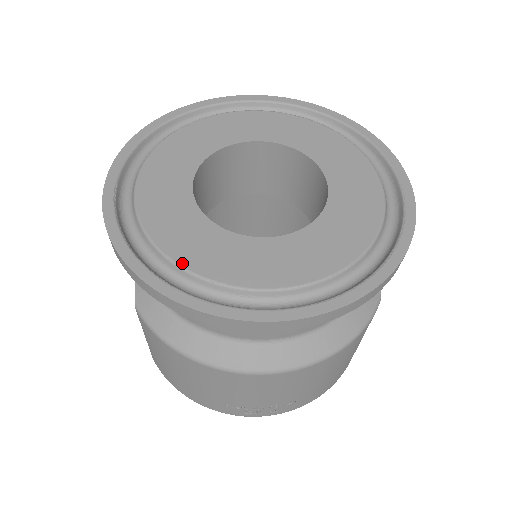
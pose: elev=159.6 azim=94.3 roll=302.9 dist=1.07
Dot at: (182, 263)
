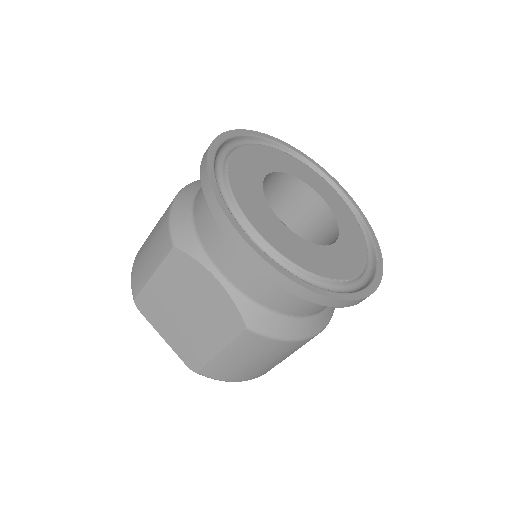
Dot at: (329, 277)
